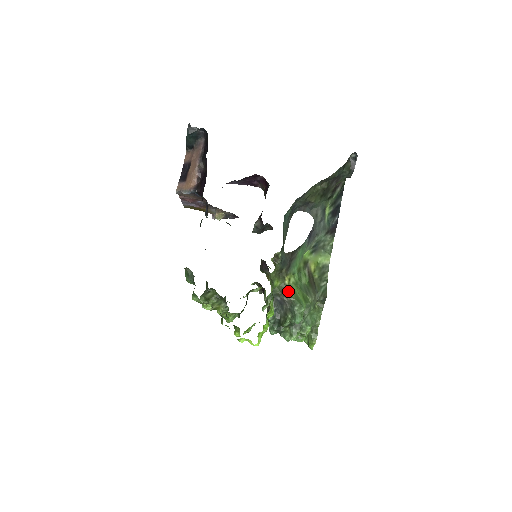
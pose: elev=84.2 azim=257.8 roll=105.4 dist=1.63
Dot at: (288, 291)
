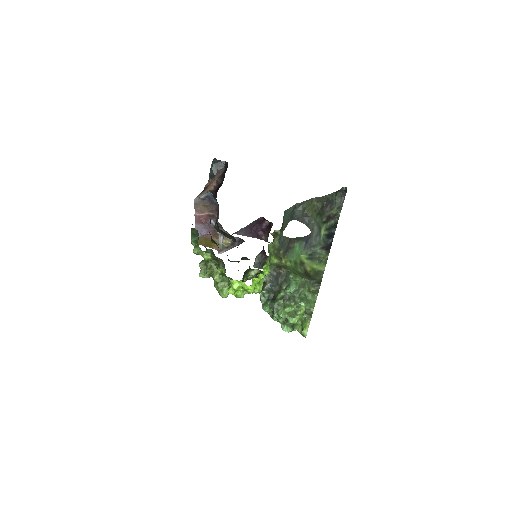
Dot at: (284, 267)
